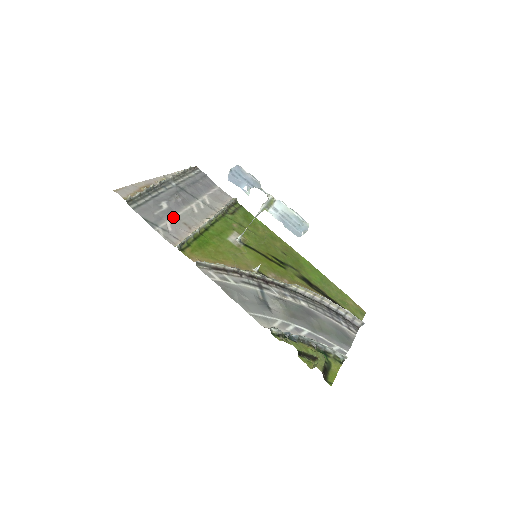
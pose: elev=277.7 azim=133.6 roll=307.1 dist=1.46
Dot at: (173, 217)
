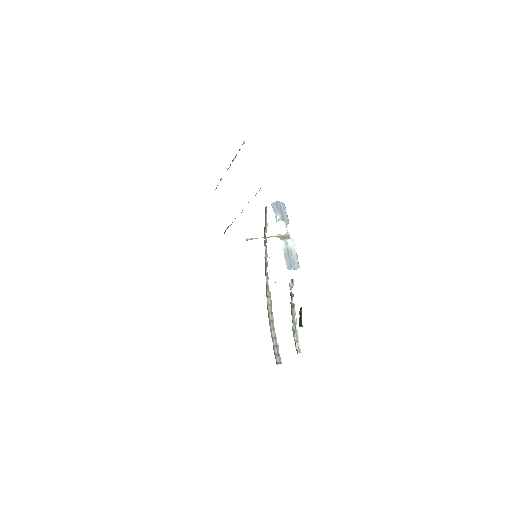
Dot at: occluded
